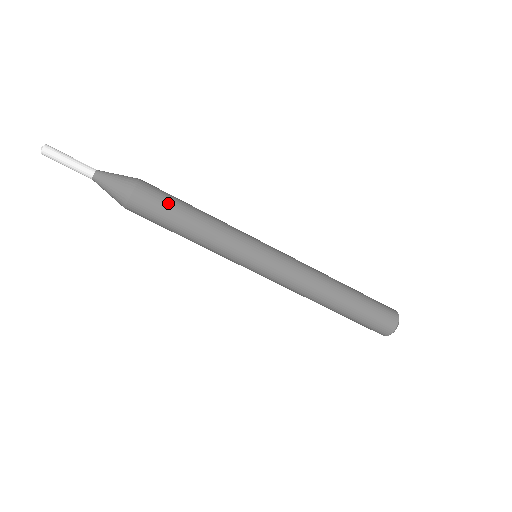
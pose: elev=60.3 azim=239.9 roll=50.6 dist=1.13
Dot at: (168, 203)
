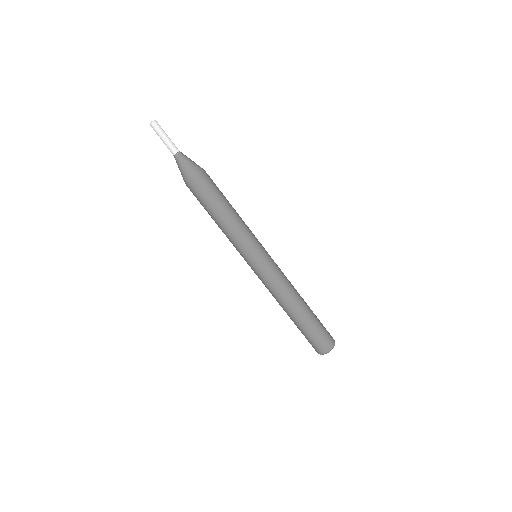
Dot at: (218, 191)
